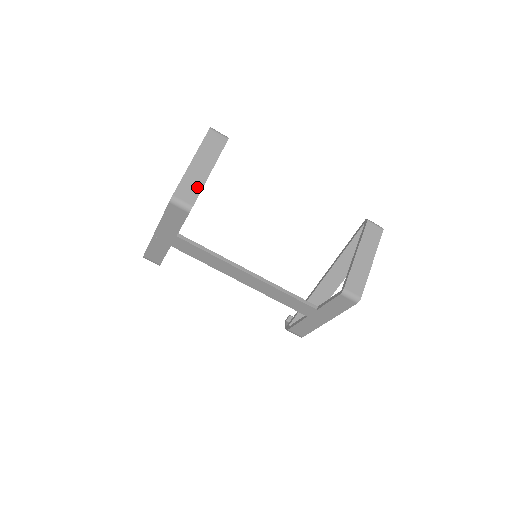
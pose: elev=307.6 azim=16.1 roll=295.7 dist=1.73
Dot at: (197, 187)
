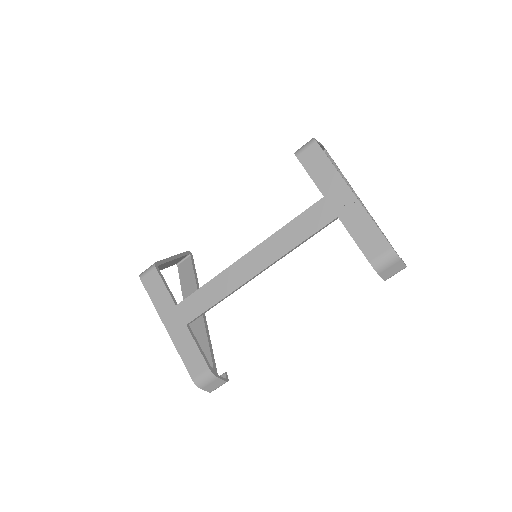
Dot at: occluded
